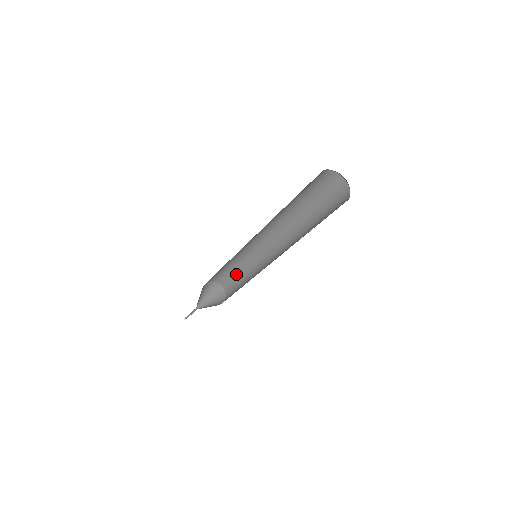
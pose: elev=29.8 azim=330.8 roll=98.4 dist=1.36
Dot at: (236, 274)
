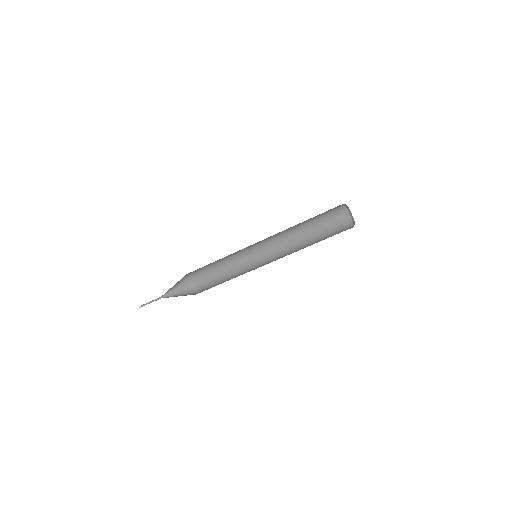
Dot at: (219, 274)
